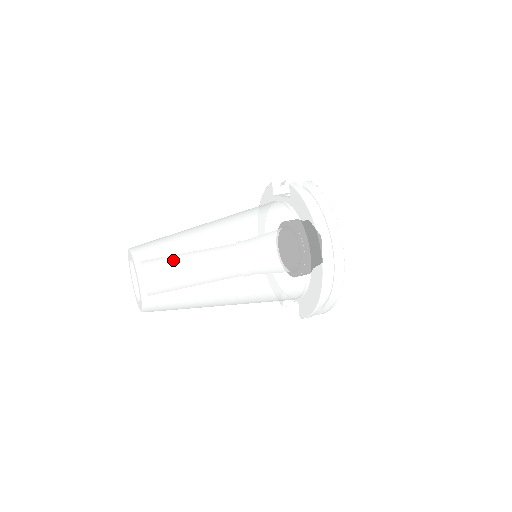
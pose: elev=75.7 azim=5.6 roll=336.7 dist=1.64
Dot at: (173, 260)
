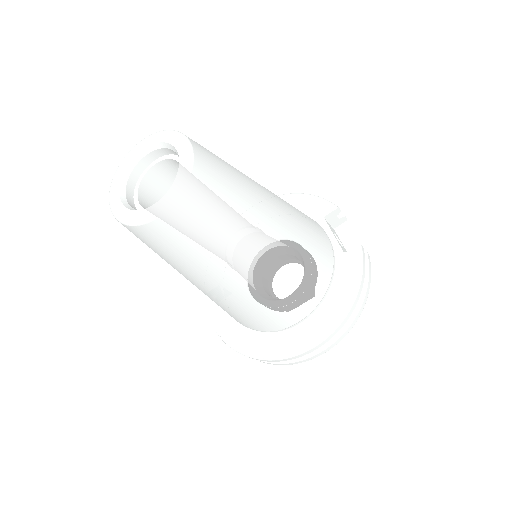
Dot at: (223, 219)
